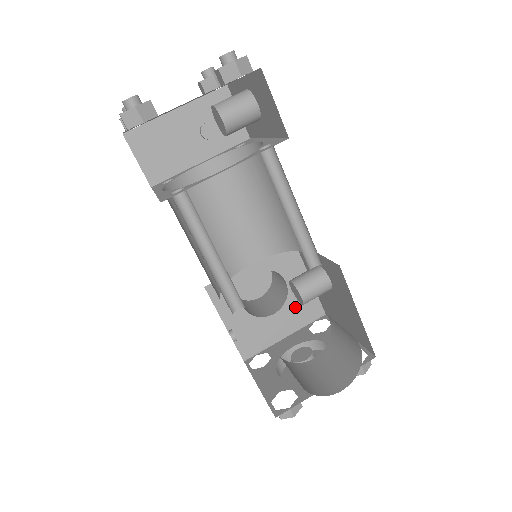
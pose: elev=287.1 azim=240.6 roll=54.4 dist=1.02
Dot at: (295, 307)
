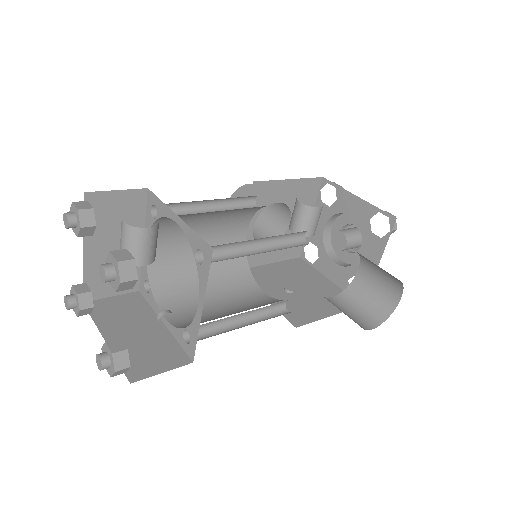
Dot at: occluded
